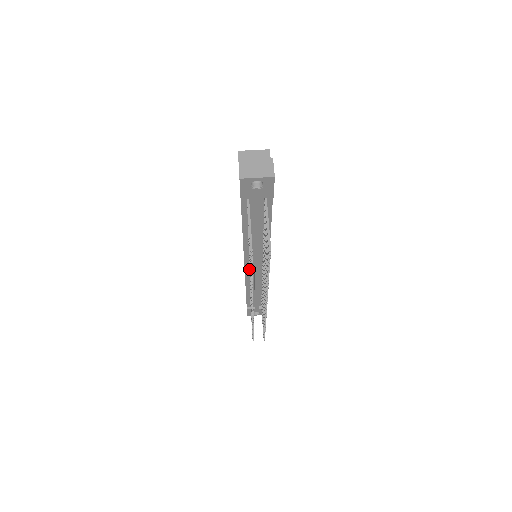
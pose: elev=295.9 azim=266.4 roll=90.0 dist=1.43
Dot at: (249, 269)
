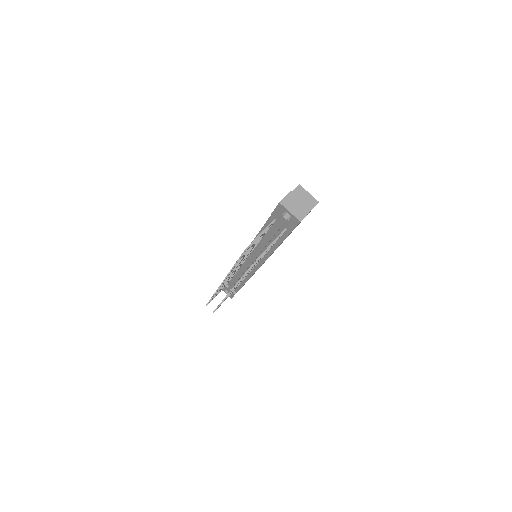
Dot at: occluded
